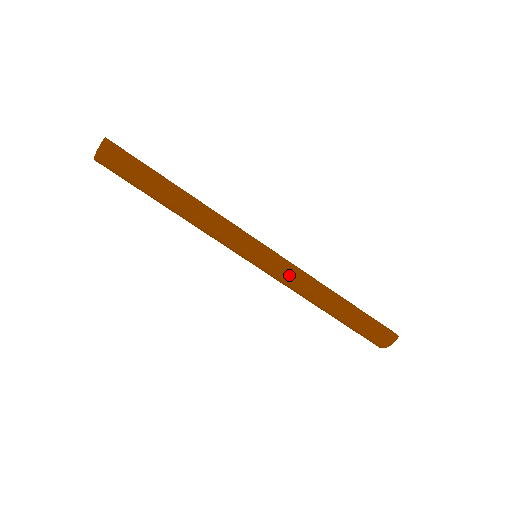
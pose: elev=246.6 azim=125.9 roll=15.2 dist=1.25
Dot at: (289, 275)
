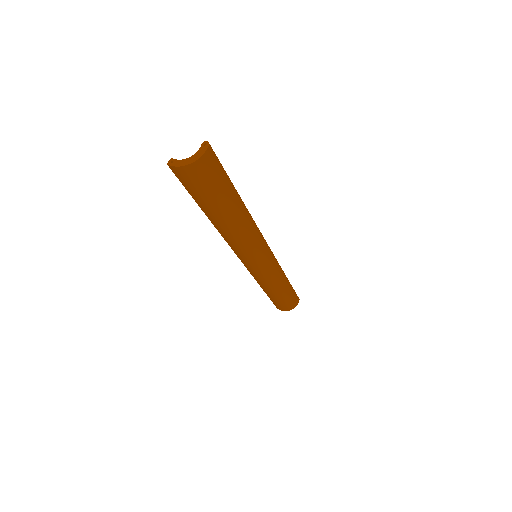
Dot at: (273, 268)
